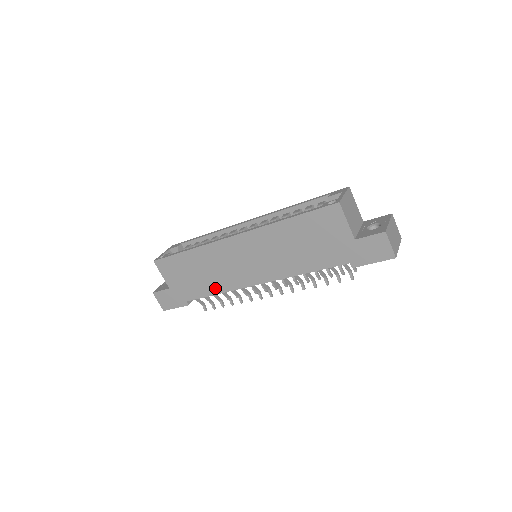
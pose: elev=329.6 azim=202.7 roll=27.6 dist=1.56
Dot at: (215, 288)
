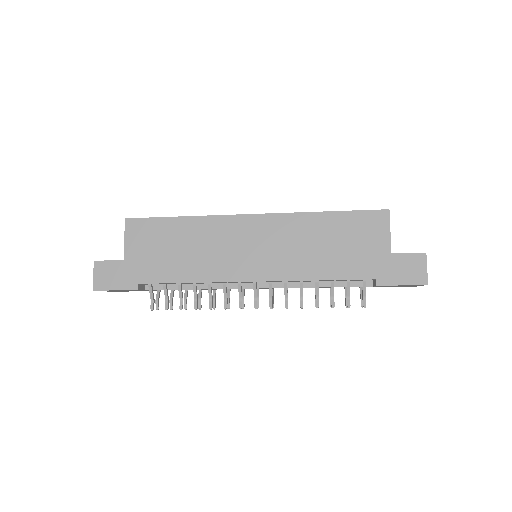
Dot at: (192, 274)
